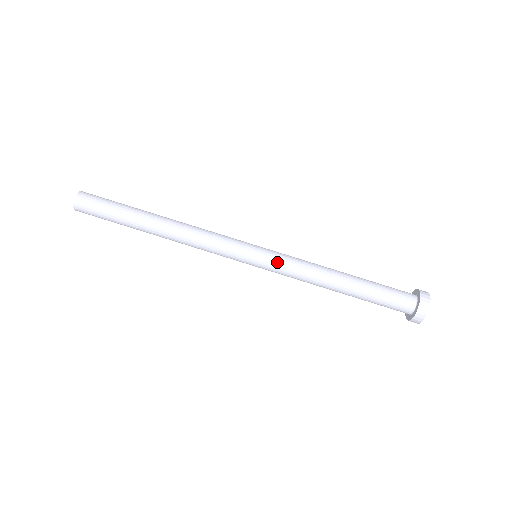
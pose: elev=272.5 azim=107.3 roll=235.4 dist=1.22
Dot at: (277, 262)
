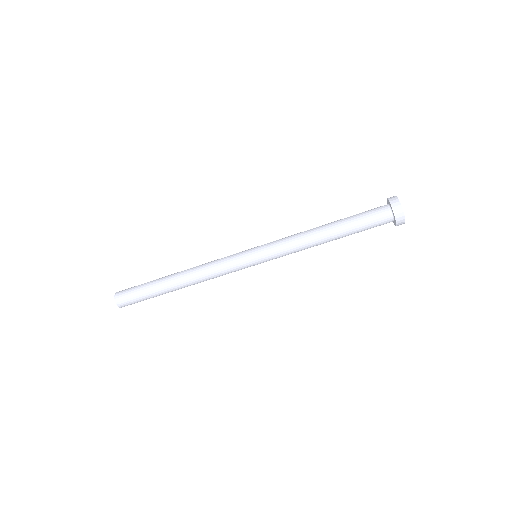
Dot at: (272, 253)
